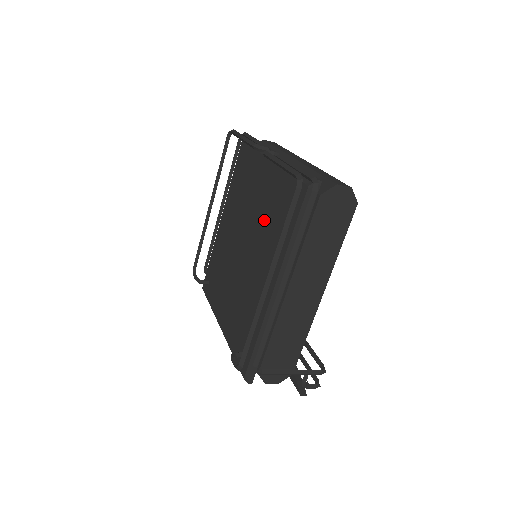
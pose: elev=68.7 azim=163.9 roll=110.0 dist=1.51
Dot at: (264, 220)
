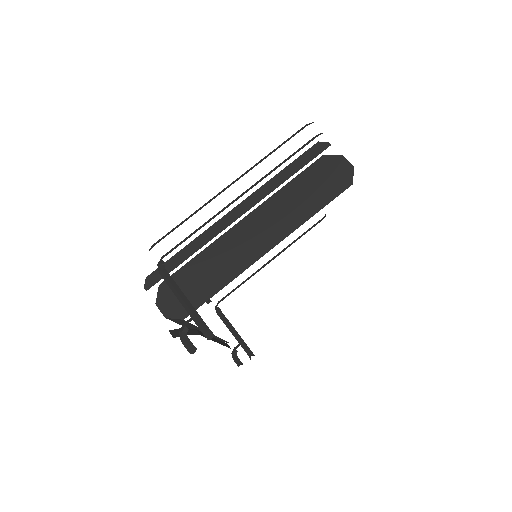
Dot at: occluded
